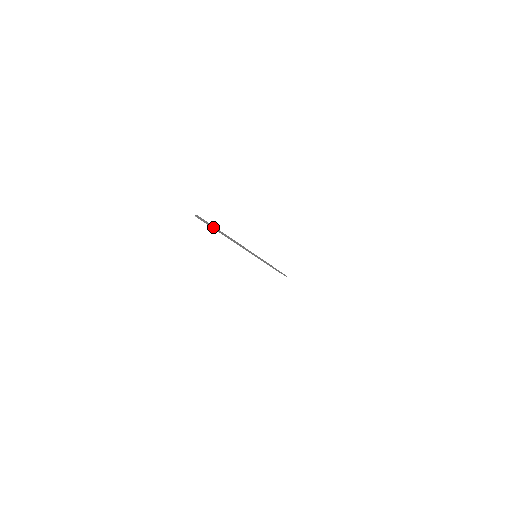
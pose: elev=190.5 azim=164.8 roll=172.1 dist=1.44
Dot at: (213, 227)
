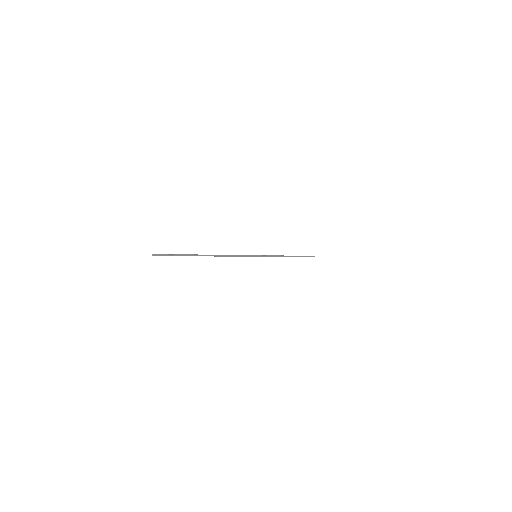
Dot at: (180, 255)
